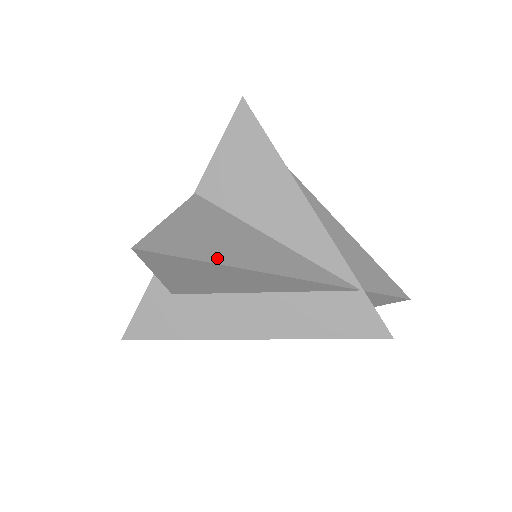
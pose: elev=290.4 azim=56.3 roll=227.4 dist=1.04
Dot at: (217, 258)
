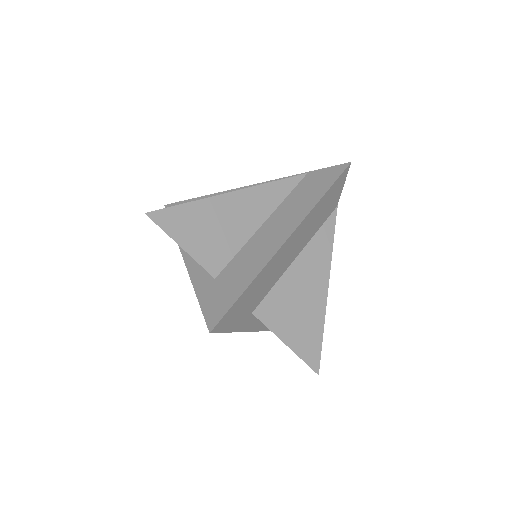
Dot at: (205, 201)
